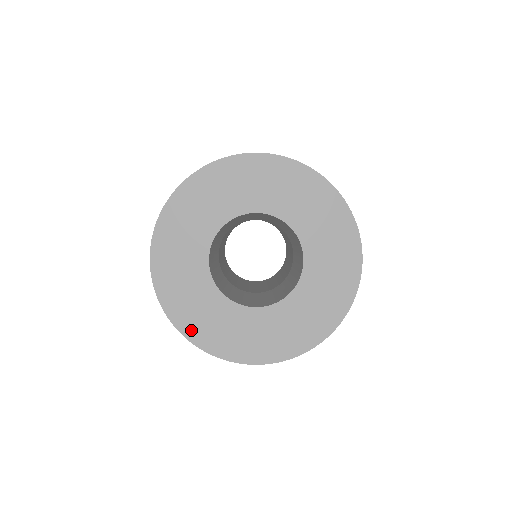
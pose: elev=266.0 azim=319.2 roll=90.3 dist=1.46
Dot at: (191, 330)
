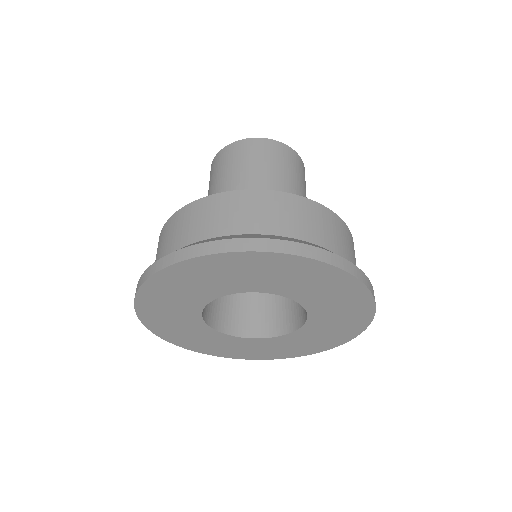
Dot at: (243, 356)
